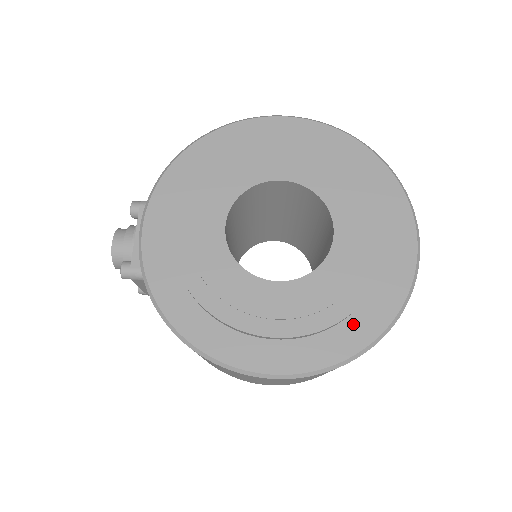
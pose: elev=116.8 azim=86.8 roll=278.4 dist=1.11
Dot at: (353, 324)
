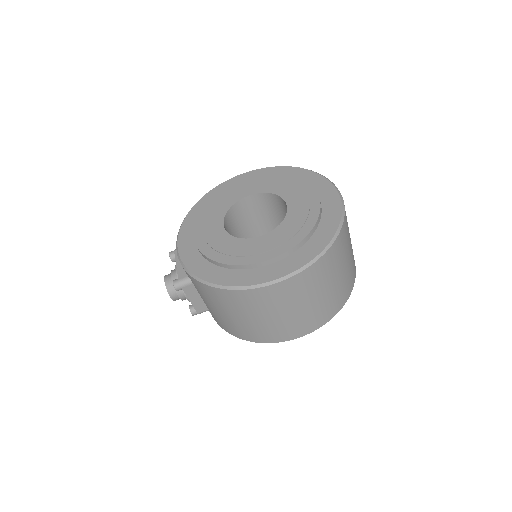
Dot at: (316, 237)
